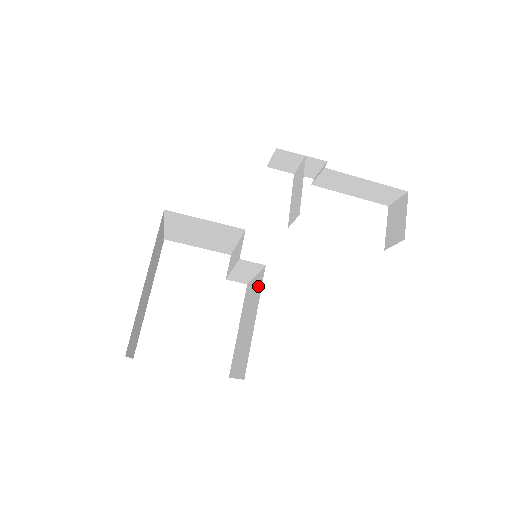
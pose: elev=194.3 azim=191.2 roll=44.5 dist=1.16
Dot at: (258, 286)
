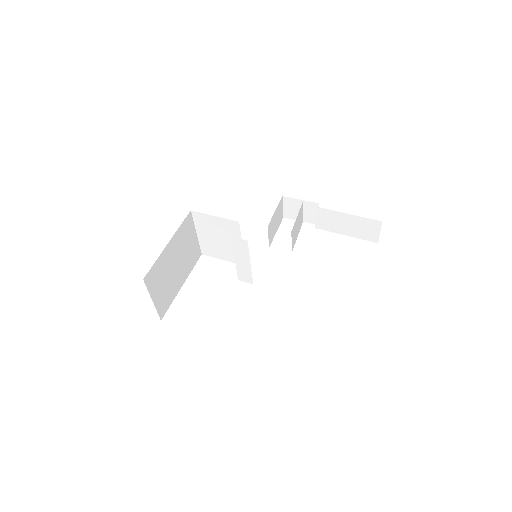
Dot at: occluded
